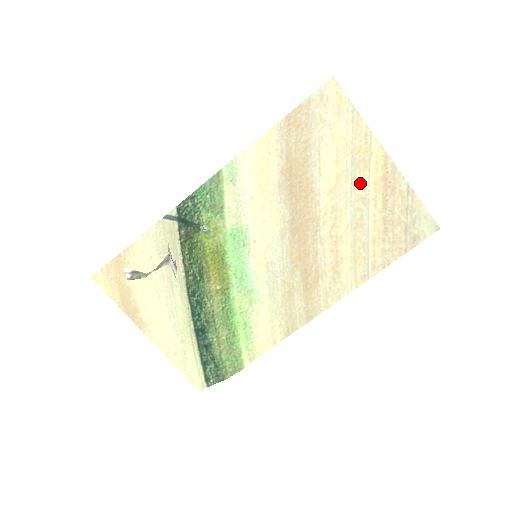
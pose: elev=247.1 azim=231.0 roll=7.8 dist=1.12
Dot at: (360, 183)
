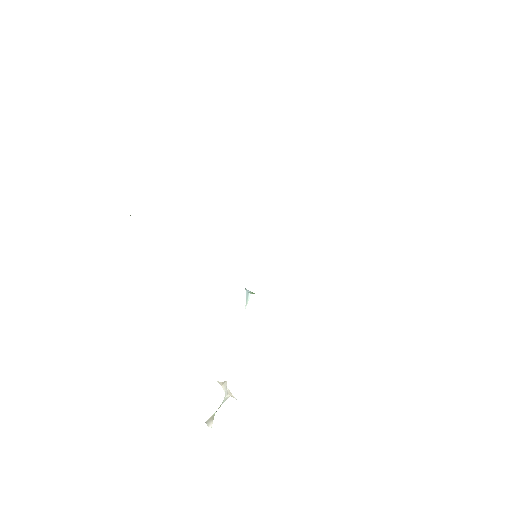
Dot at: occluded
